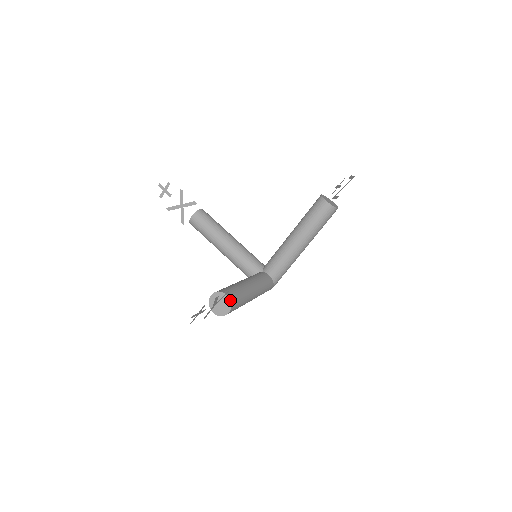
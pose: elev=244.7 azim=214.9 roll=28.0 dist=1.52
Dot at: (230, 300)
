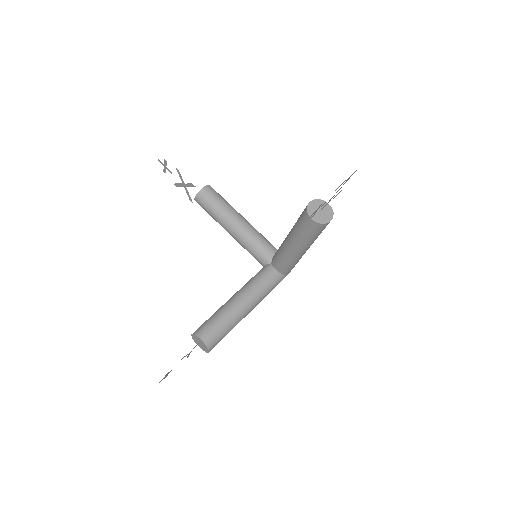
Dot at: (205, 345)
